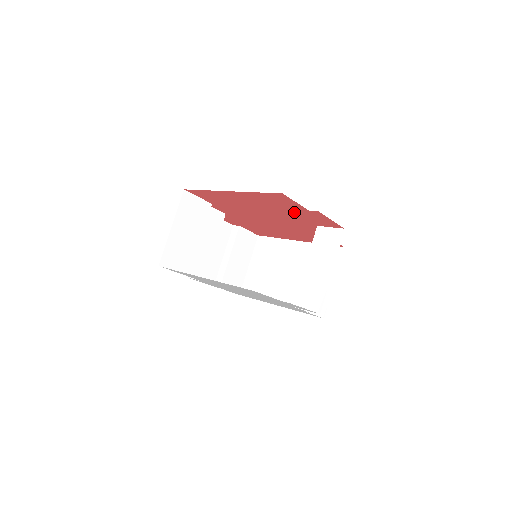
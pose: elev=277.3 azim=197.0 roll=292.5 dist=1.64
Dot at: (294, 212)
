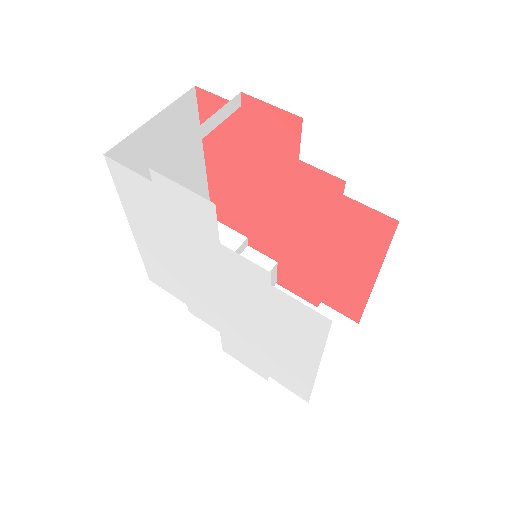
Dot at: (253, 140)
